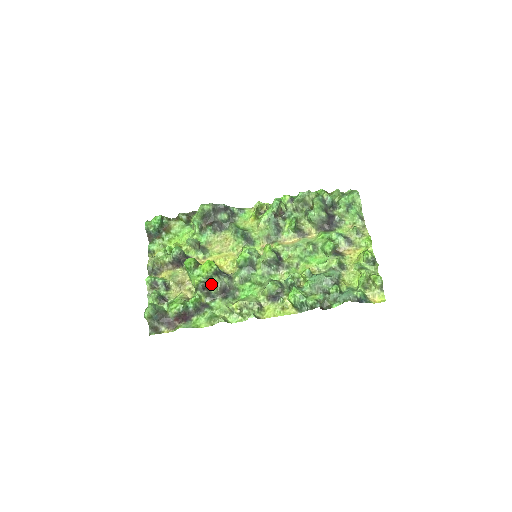
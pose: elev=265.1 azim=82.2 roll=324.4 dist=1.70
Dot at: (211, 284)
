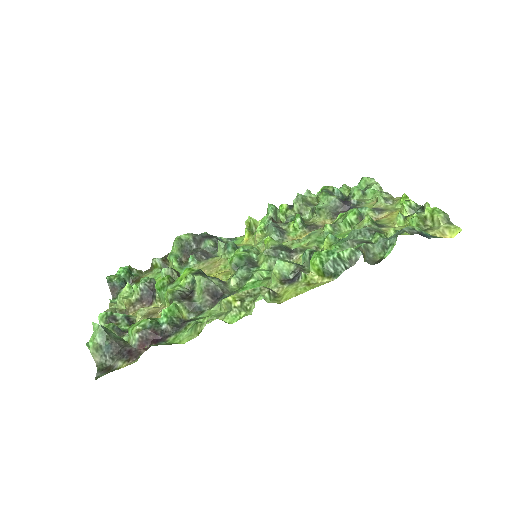
Dot at: (194, 293)
